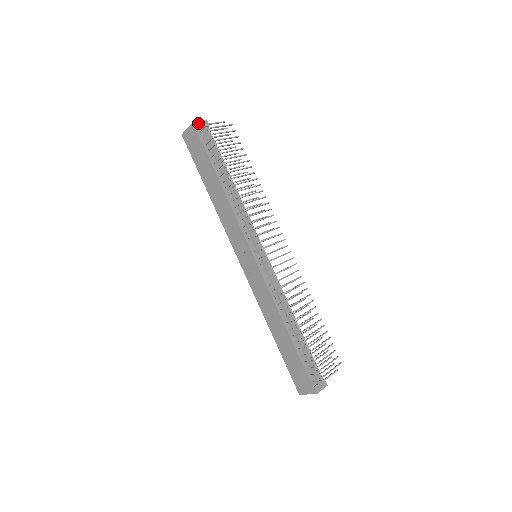
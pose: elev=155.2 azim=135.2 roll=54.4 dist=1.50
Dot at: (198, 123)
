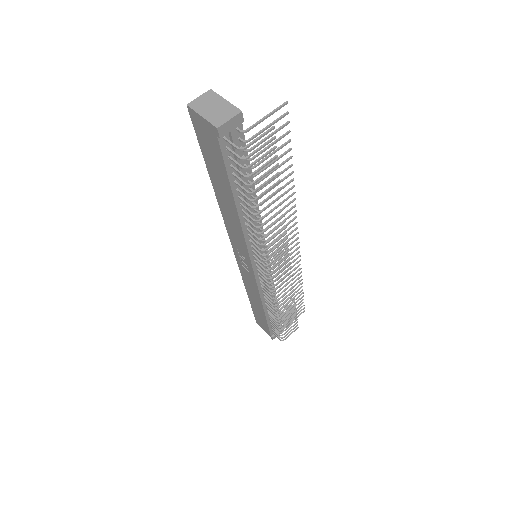
Dot at: (224, 128)
